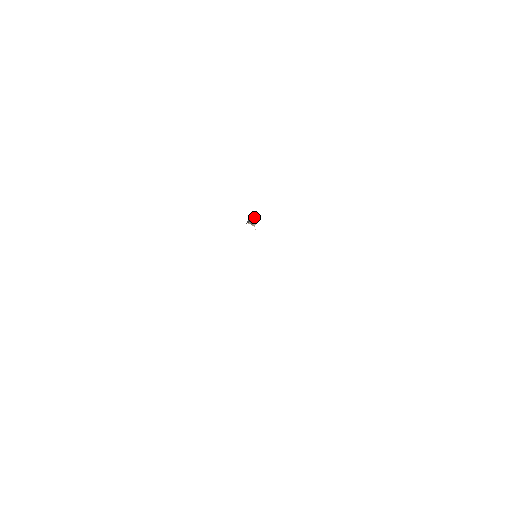
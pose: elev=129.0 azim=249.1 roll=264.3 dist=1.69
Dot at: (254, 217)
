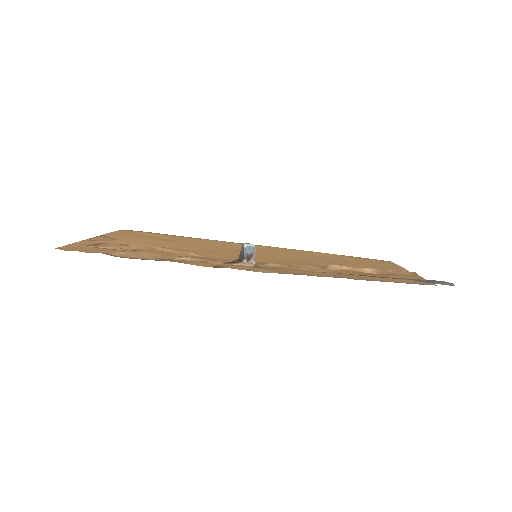
Dot at: (249, 248)
